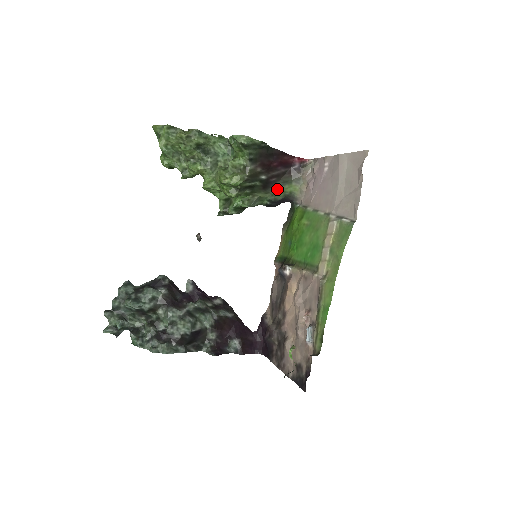
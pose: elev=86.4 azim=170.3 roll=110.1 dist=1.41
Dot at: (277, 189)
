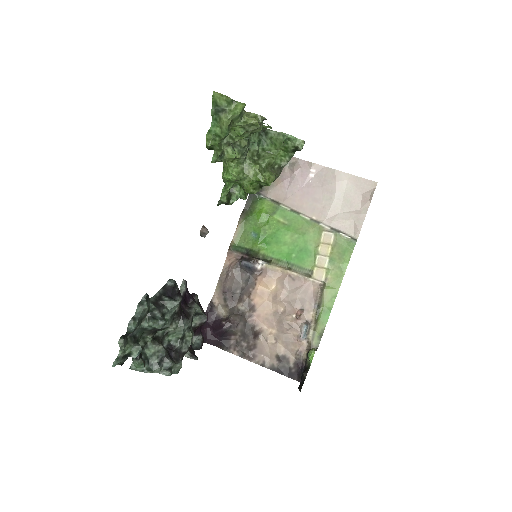
Dot at: occluded
